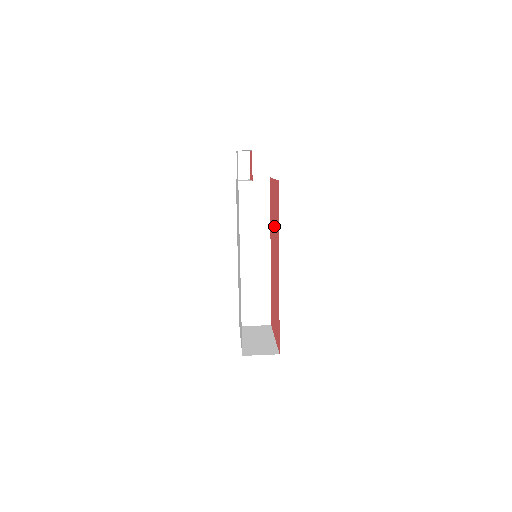
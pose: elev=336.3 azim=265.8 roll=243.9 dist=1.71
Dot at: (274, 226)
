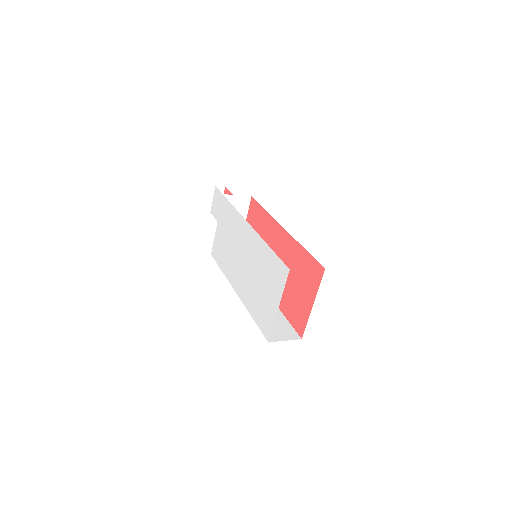
Dot at: occluded
